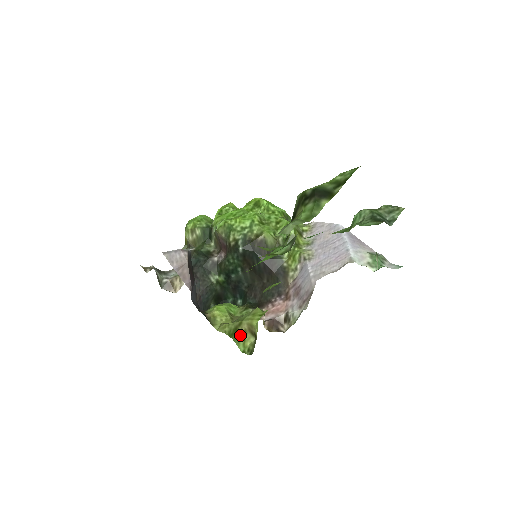
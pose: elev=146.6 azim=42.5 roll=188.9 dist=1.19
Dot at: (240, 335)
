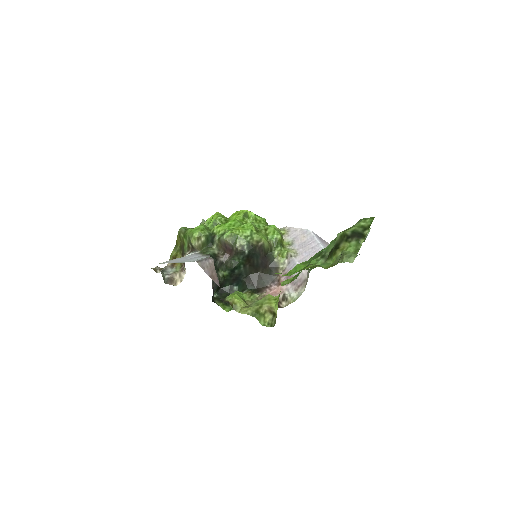
Dot at: (262, 315)
